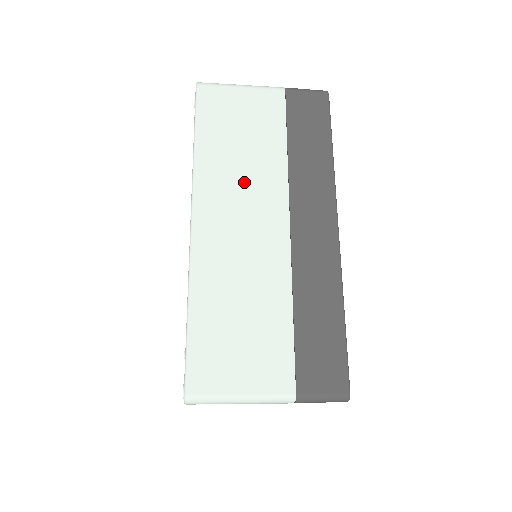
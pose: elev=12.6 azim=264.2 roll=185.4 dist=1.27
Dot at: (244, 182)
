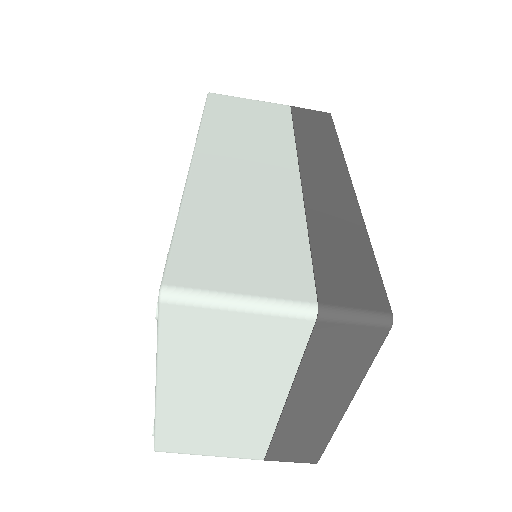
Dot at: (251, 144)
